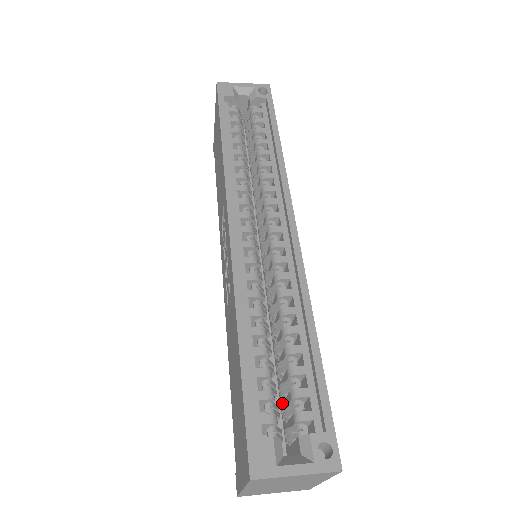
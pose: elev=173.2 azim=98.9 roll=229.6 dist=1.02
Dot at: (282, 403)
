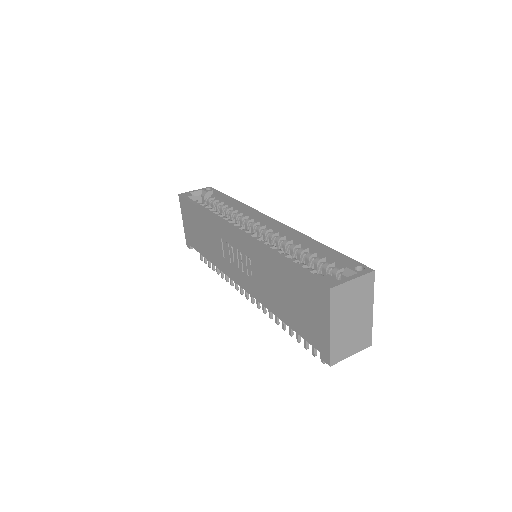
Dot at: occluded
